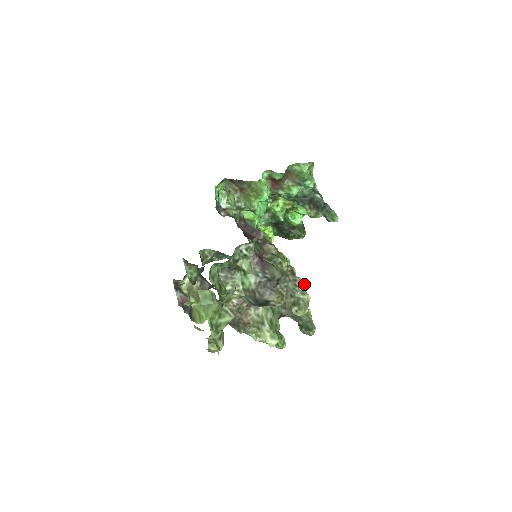
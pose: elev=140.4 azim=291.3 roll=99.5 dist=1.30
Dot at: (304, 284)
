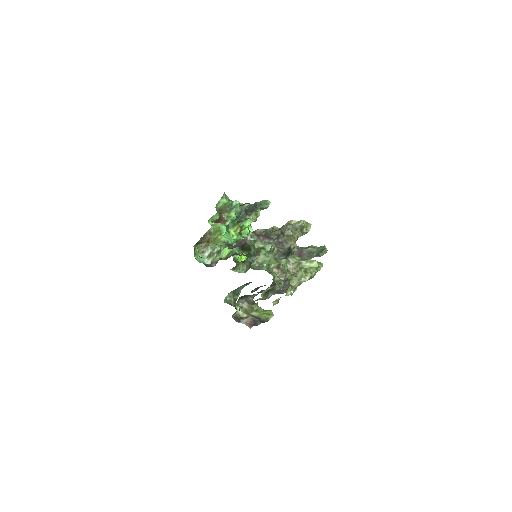
Dot at: (294, 220)
